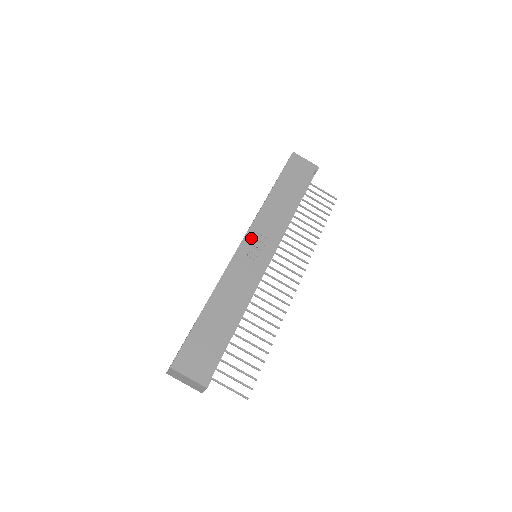
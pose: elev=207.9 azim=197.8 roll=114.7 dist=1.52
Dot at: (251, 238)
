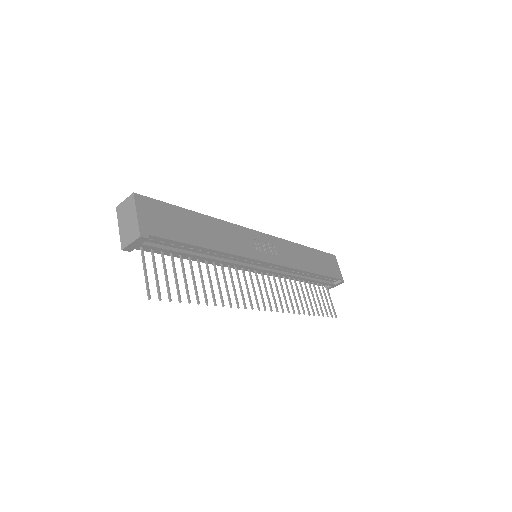
Dot at: (267, 239)
